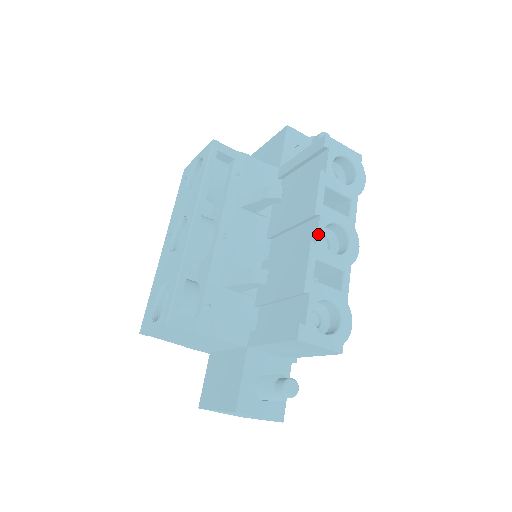
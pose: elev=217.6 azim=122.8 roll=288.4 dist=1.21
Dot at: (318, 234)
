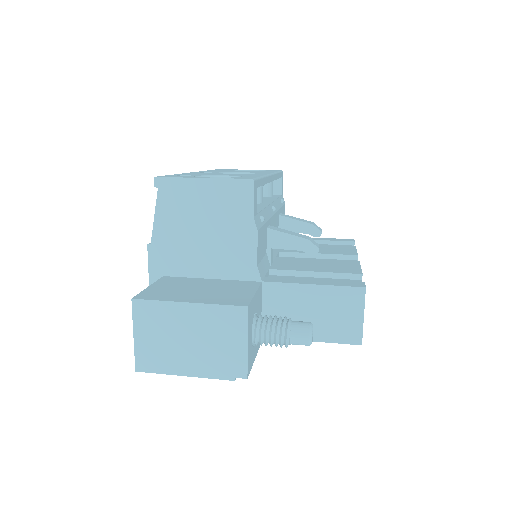
Dot at: occluded
